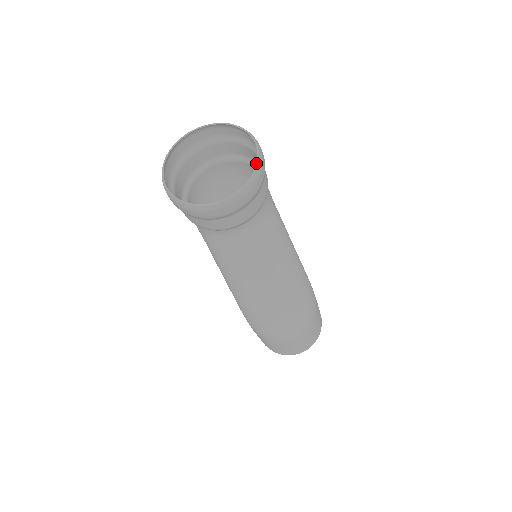
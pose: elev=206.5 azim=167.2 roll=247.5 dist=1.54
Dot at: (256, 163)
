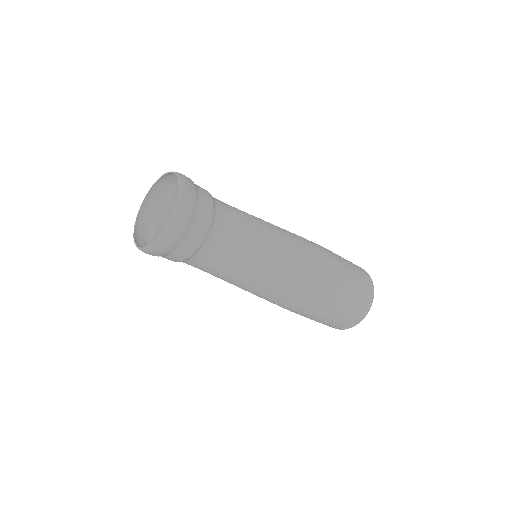
Dot at: occluded
